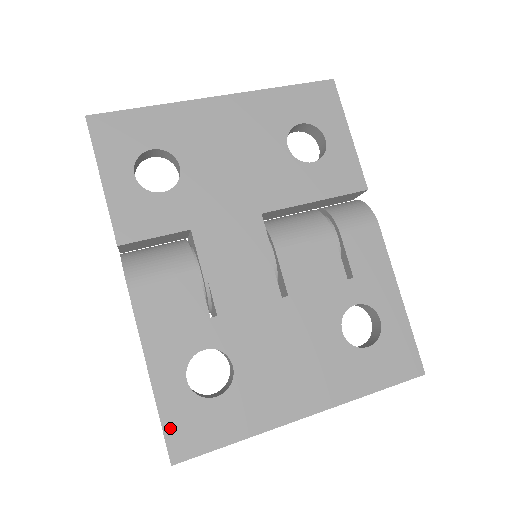
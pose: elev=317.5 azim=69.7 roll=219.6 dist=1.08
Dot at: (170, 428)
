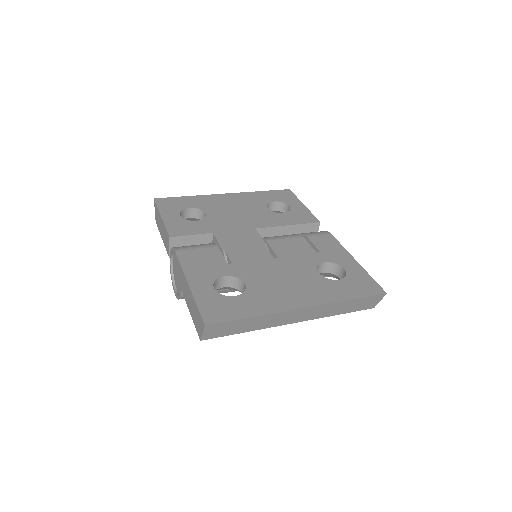
Dot at: (203, 308)
